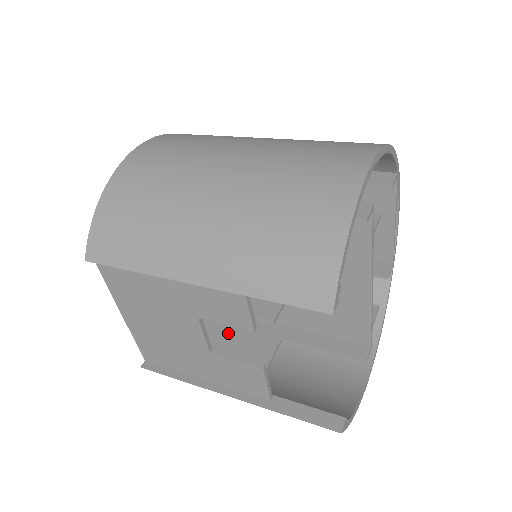
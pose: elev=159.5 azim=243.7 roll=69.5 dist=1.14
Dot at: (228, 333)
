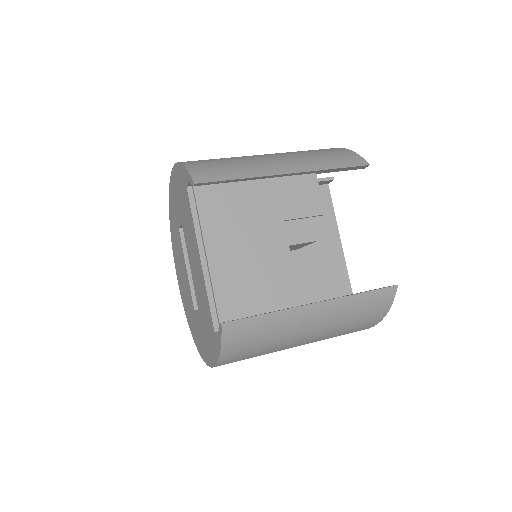
Dot at: occluded
